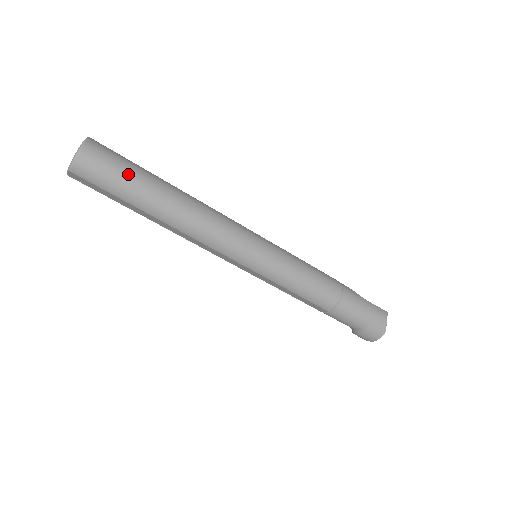
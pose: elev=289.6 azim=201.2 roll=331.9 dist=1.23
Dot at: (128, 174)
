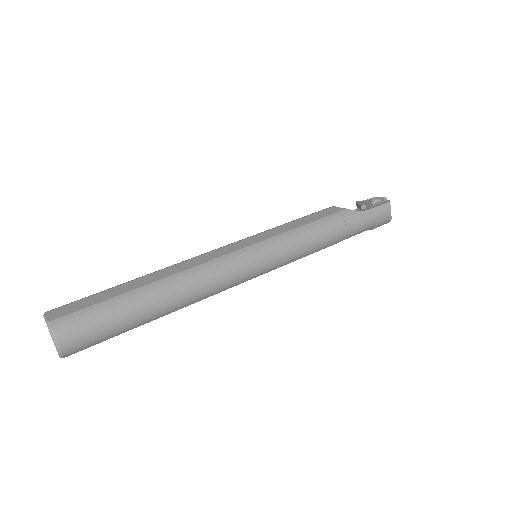
Dot at: (114, 325)
